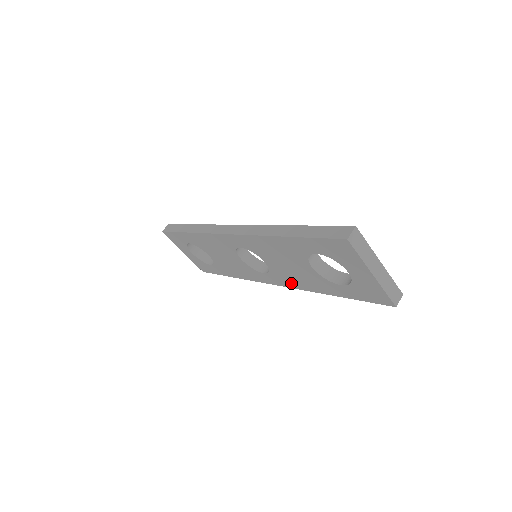
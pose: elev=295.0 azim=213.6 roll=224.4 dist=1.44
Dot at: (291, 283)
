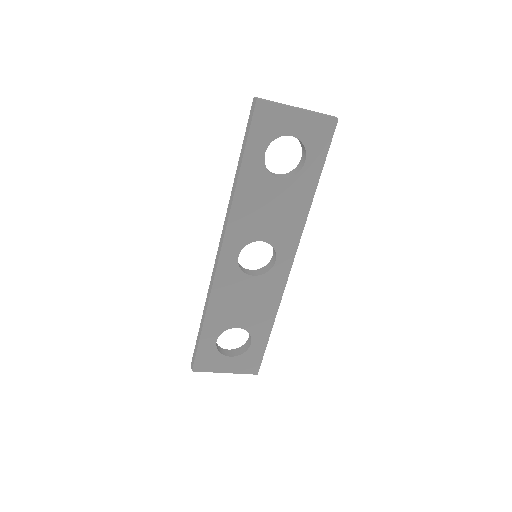
Dot at: (294, 233)
